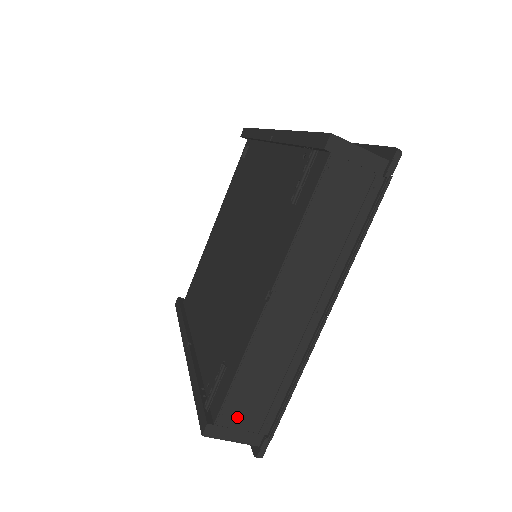
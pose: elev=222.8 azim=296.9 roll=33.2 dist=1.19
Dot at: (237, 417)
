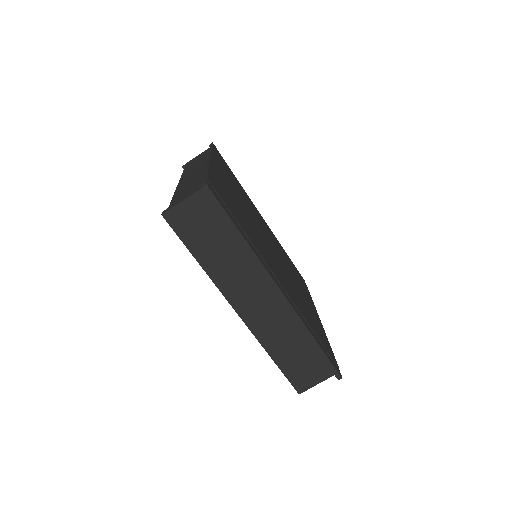
Dot at: (181, 197)
